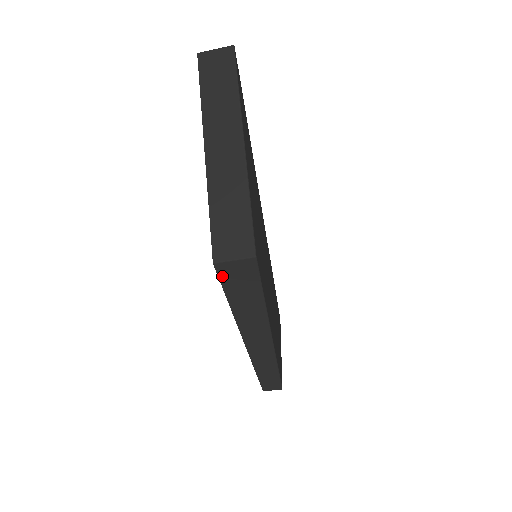
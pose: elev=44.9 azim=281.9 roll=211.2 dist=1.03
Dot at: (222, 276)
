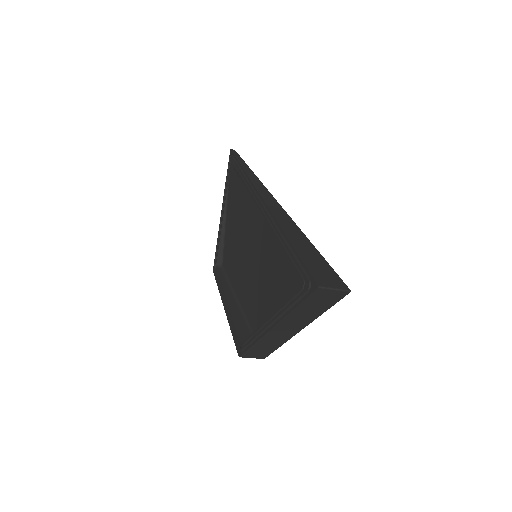
Dot at: occluded
